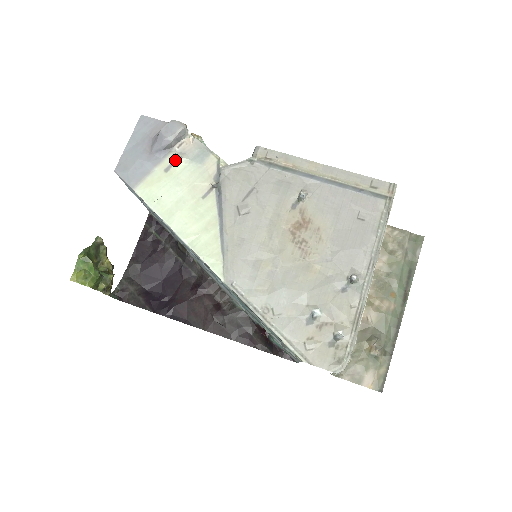
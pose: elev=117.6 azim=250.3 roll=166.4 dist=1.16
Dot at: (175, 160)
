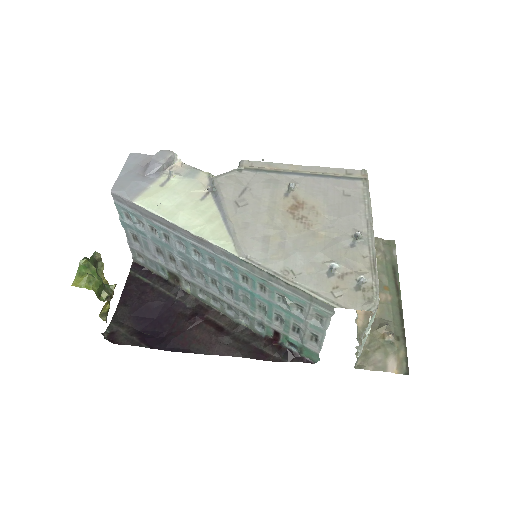
Dot at: (169, 178)
